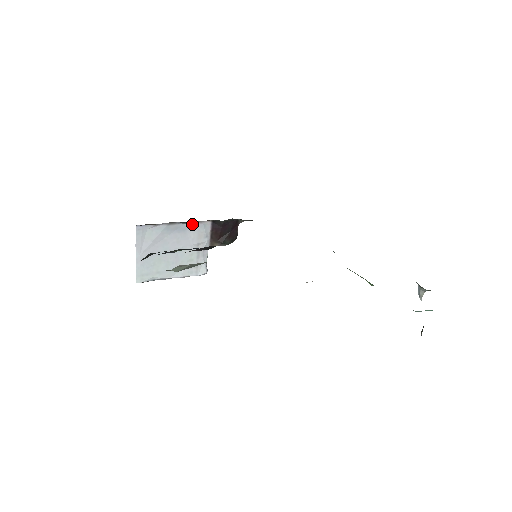
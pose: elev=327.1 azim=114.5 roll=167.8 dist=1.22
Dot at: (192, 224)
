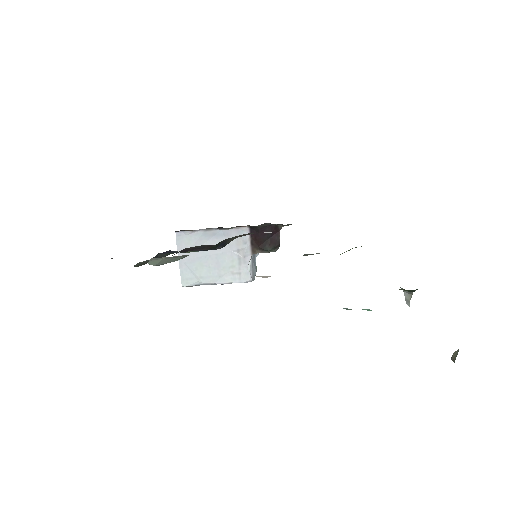
Dot at: (229, 230)
